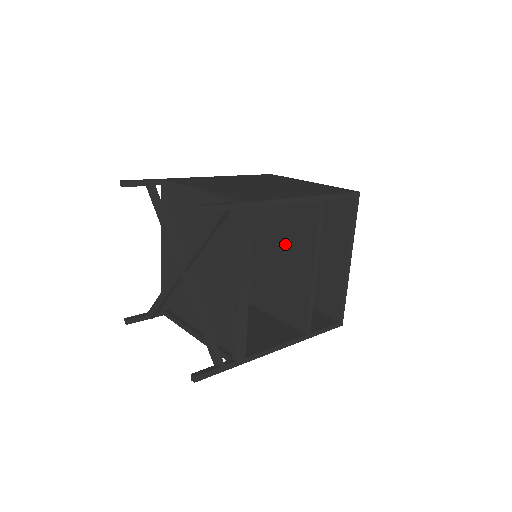
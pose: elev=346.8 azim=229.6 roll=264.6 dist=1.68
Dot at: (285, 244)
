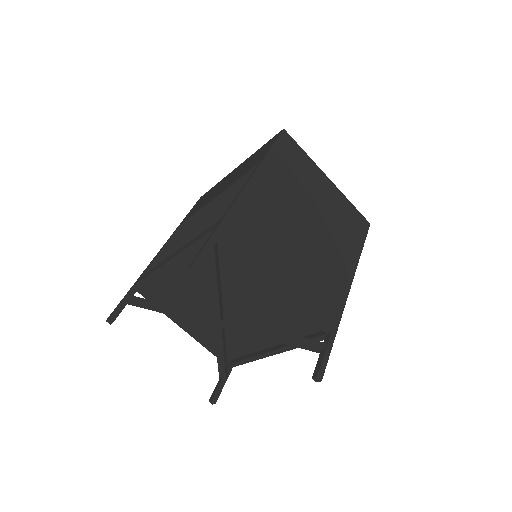
Dot at: occluded
